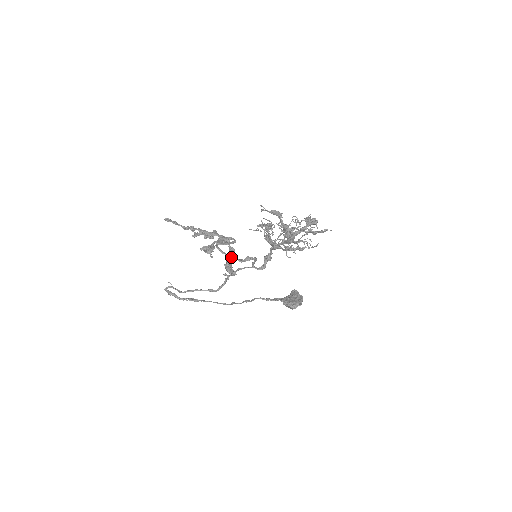
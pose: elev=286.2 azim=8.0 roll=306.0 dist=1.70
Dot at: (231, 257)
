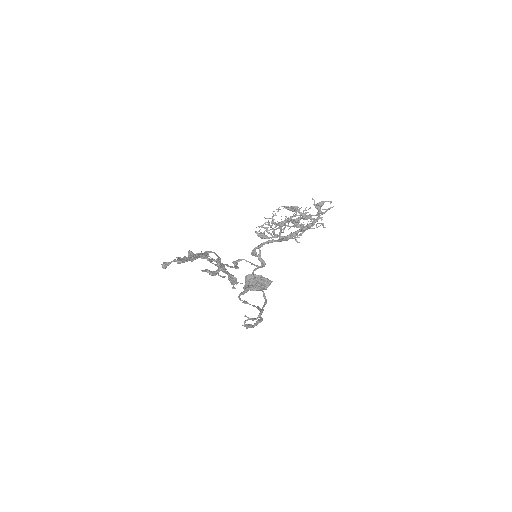
Dot at: (238, 268)
